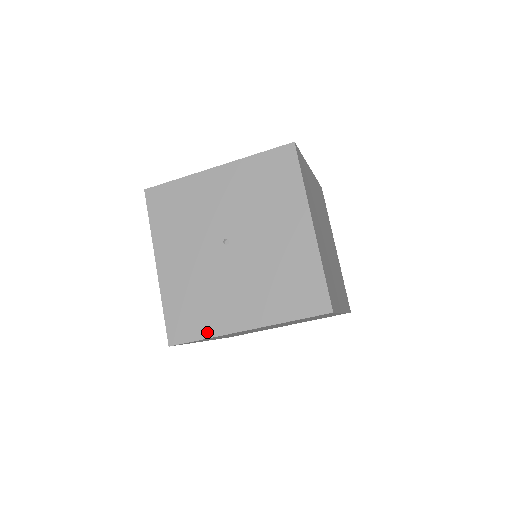
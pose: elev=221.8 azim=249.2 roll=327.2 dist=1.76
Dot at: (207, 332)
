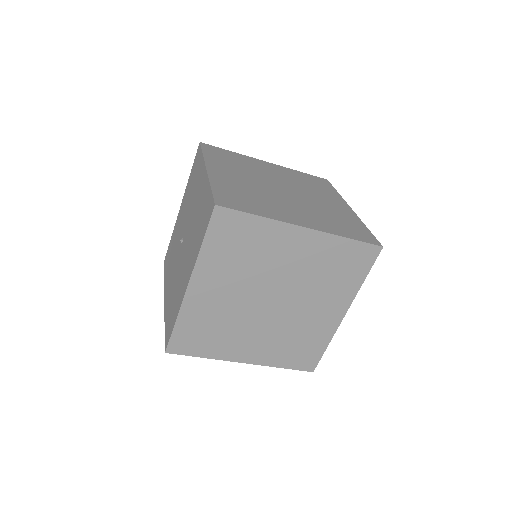
Dot at: (176, 315)
